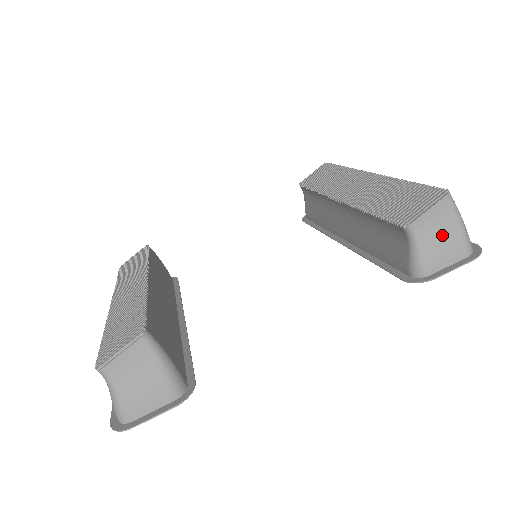
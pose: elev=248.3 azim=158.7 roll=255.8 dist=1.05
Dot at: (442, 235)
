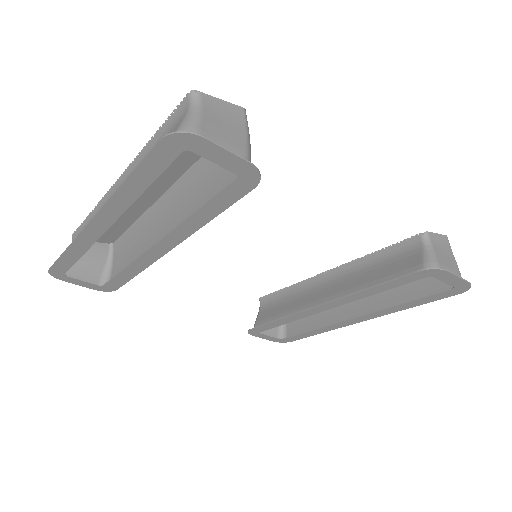
Dot at: (446, 256)
